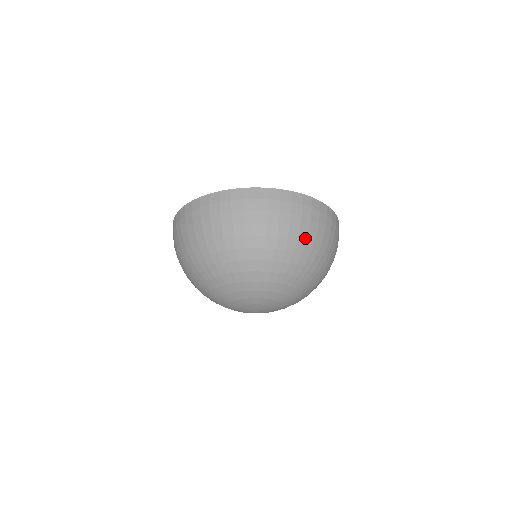
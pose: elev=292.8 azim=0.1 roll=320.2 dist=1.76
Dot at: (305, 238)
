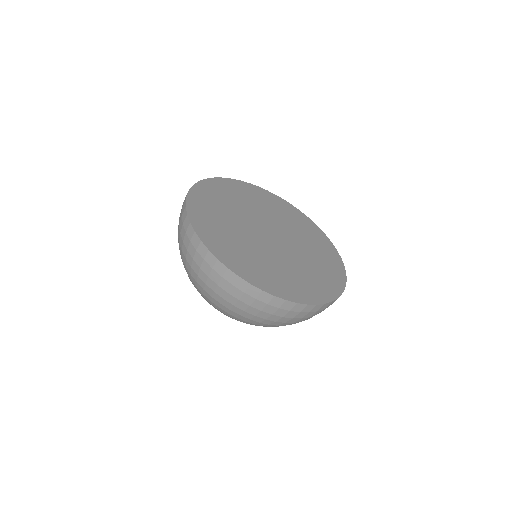
Dot at: (294, 323)
